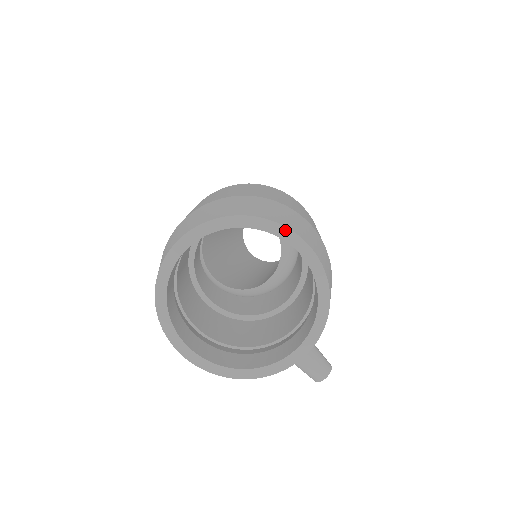
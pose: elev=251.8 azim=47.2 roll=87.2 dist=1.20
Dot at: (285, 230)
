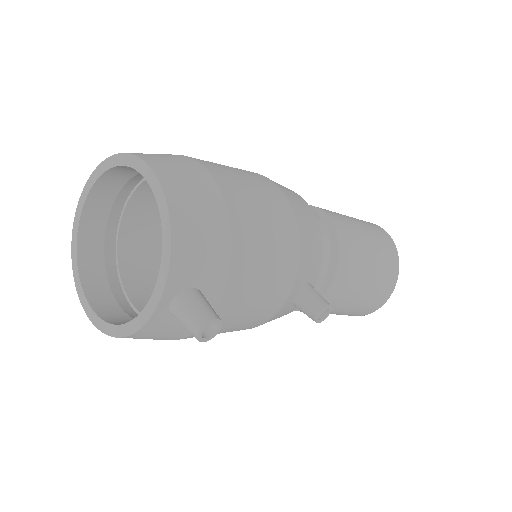
Dot at: (130, 157)
